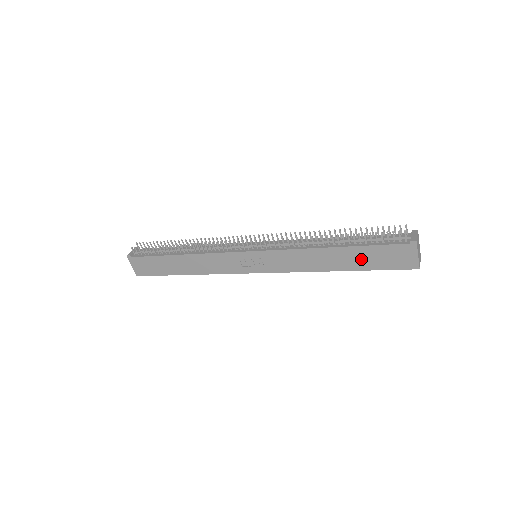
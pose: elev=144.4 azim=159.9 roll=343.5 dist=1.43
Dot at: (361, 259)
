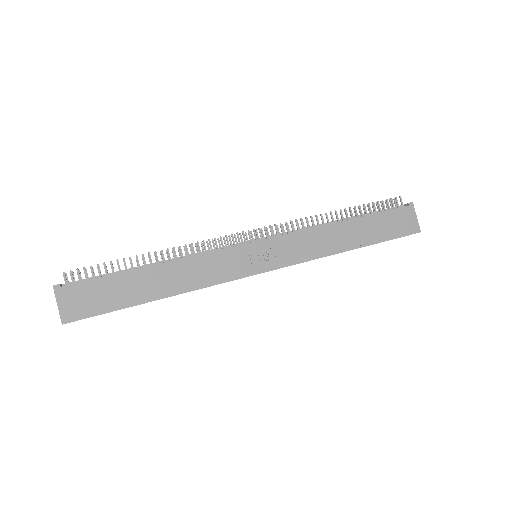
Dot at: (372, 230)
